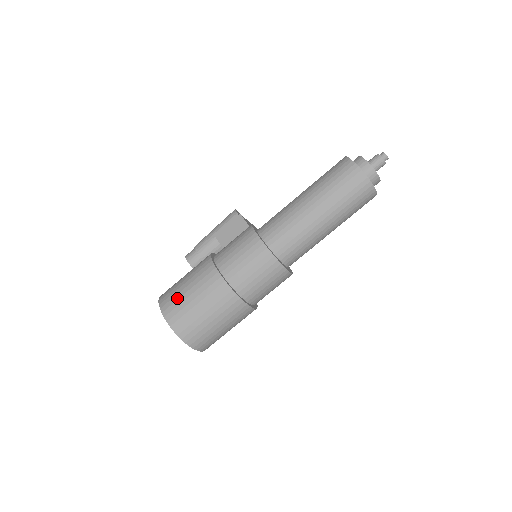
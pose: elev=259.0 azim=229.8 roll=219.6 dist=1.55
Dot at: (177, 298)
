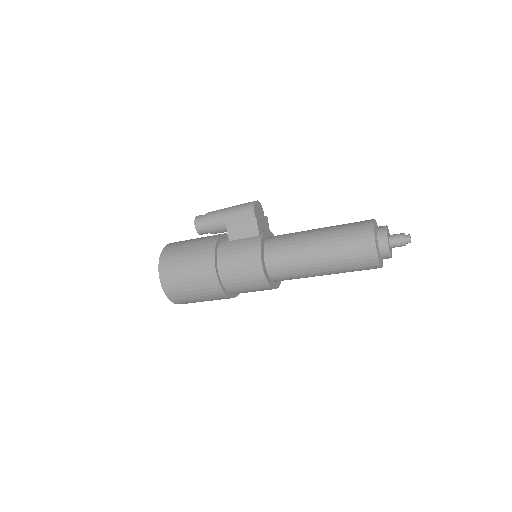
Dot at: (175, 272)
